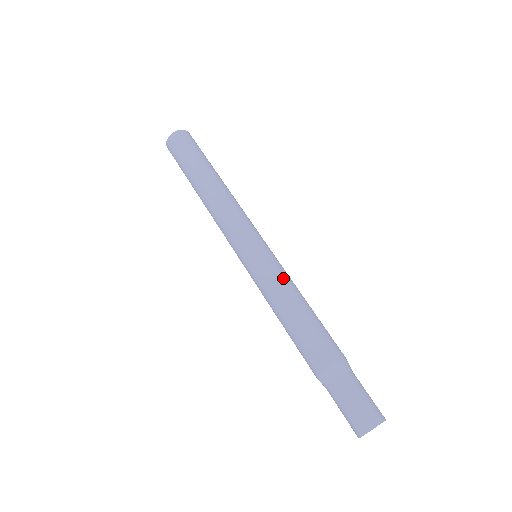
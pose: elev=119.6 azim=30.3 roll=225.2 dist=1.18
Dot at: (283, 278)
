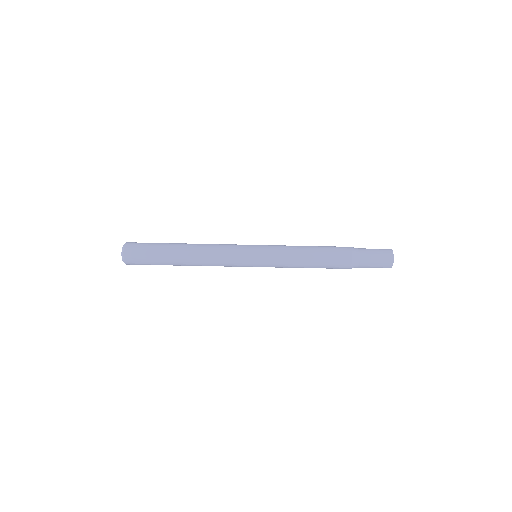
Dot at: (286, 254)
